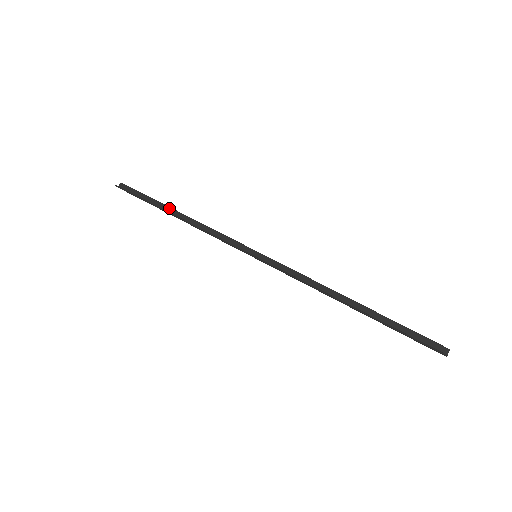
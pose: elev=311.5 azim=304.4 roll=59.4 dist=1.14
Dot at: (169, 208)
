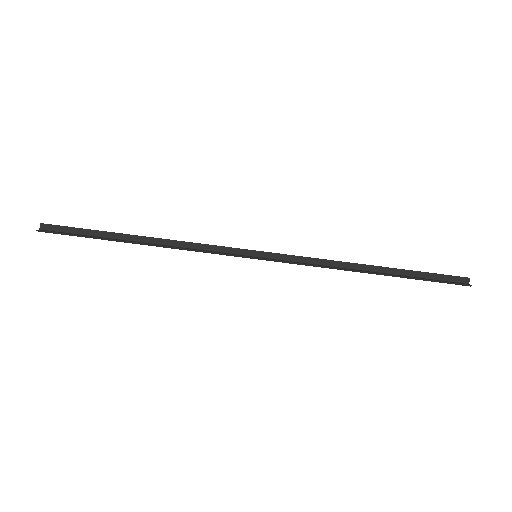
Dot at: (125, 235)
